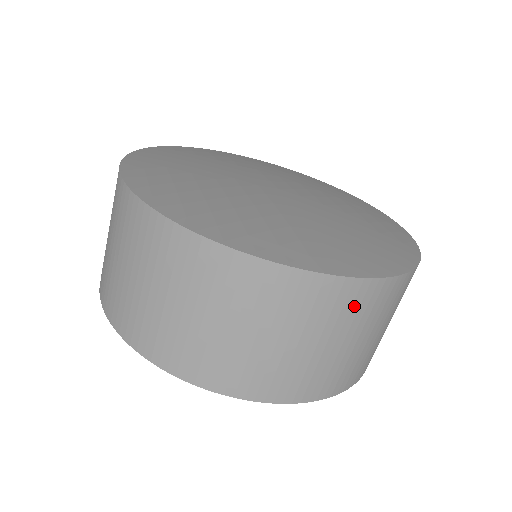
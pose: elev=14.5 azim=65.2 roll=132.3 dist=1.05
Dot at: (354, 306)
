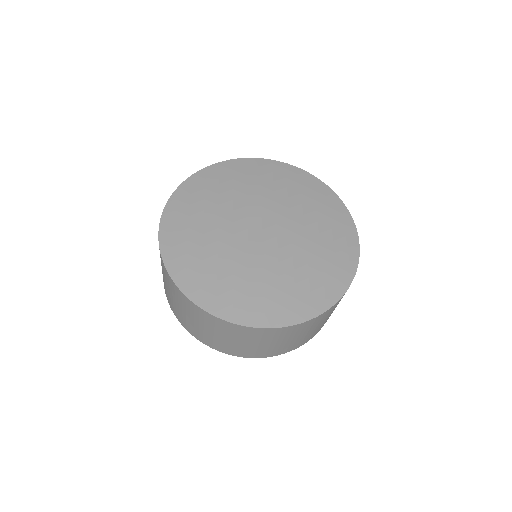
Dot at: (276, 334)
